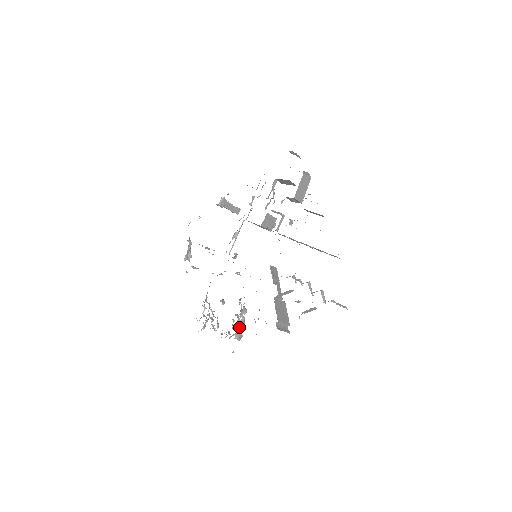
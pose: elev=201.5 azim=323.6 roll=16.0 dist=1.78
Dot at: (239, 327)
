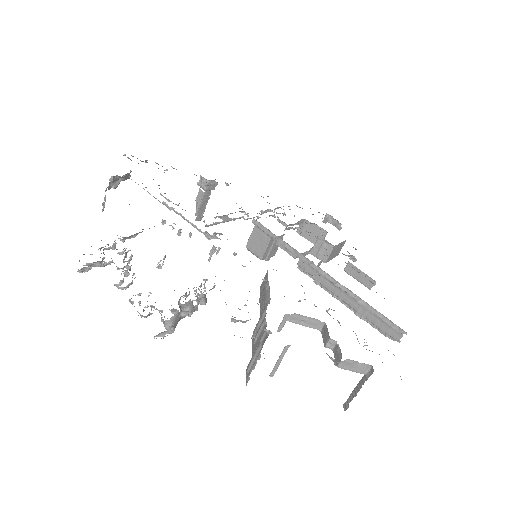
Dot at: (188, 310)
